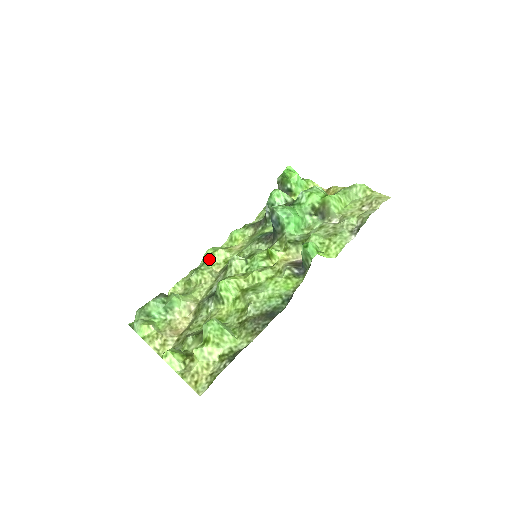
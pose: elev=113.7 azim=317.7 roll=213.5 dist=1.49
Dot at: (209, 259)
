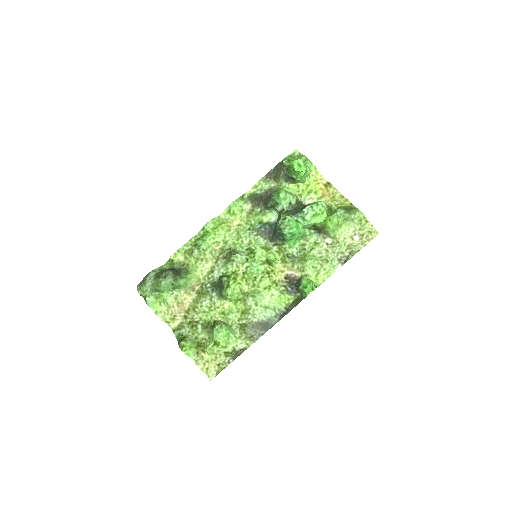
Dot at: (210, 237)
